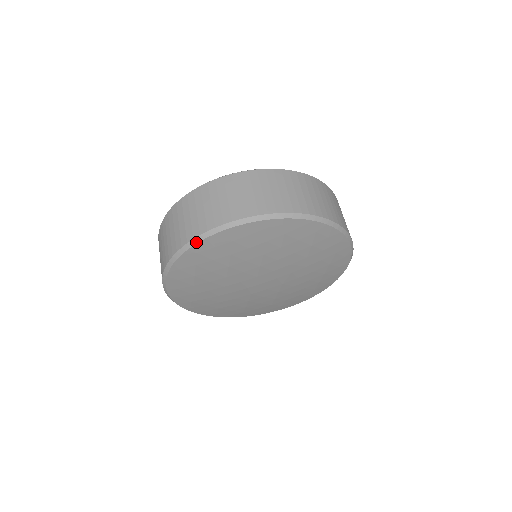
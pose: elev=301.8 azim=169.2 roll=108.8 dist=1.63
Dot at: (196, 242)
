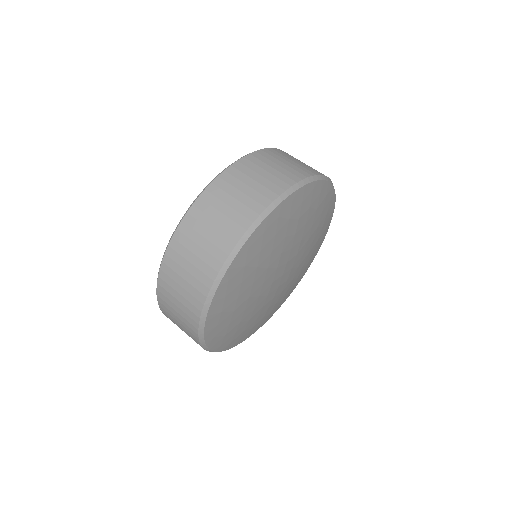
Dot at: (203, 339)
